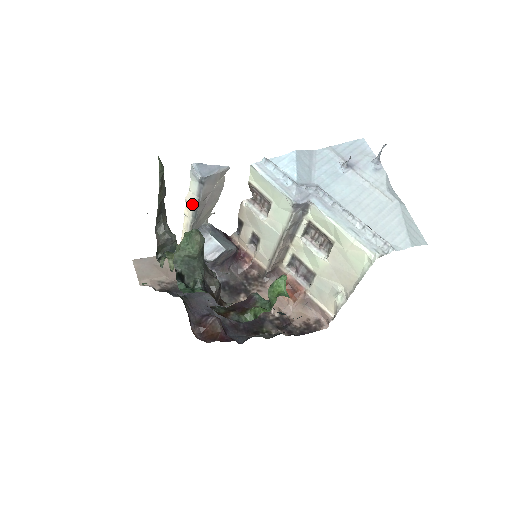
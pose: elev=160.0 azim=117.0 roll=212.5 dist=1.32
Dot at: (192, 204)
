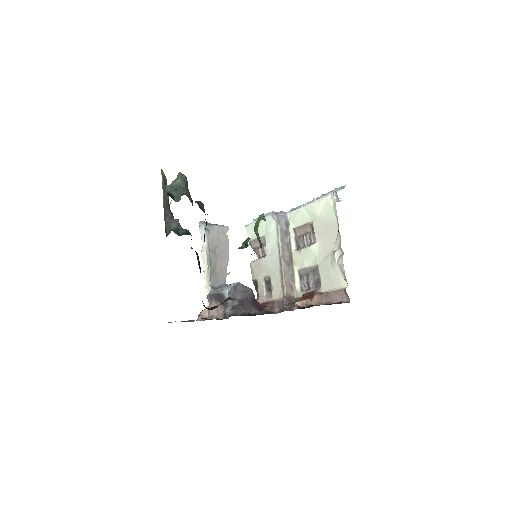
Dot at: (205, 254)
